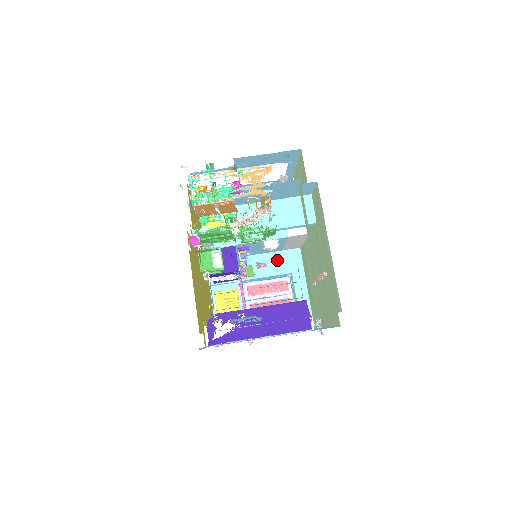
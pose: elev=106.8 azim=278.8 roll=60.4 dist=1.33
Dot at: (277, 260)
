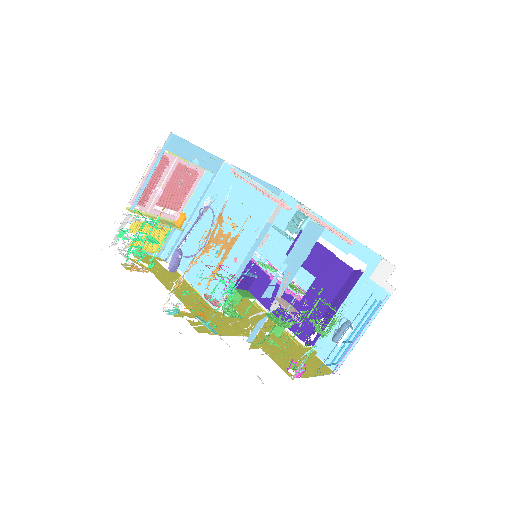
Dot at: occluded
